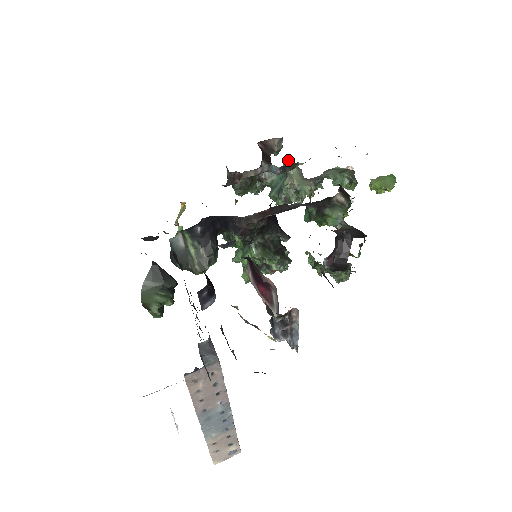
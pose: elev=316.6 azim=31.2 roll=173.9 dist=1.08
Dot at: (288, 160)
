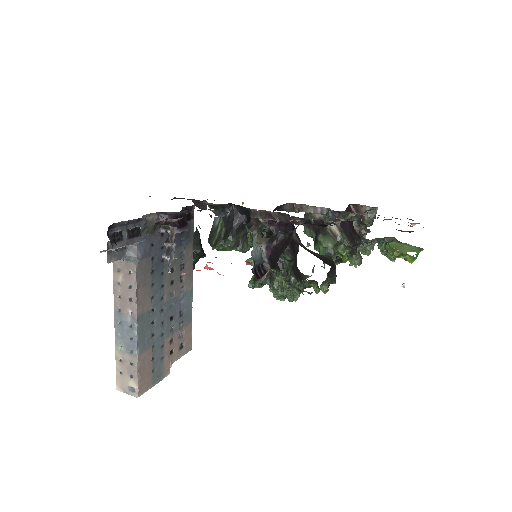
Dot at: occluded
